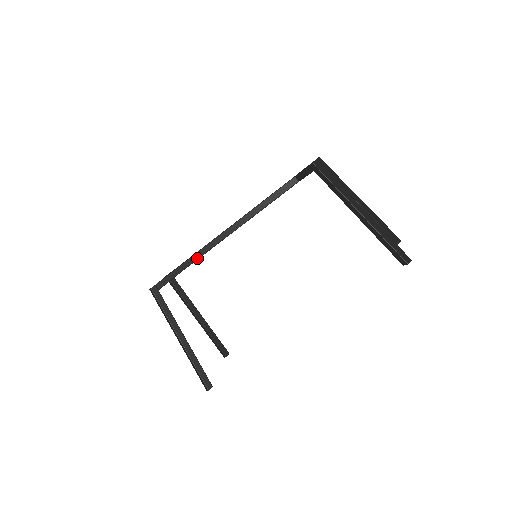
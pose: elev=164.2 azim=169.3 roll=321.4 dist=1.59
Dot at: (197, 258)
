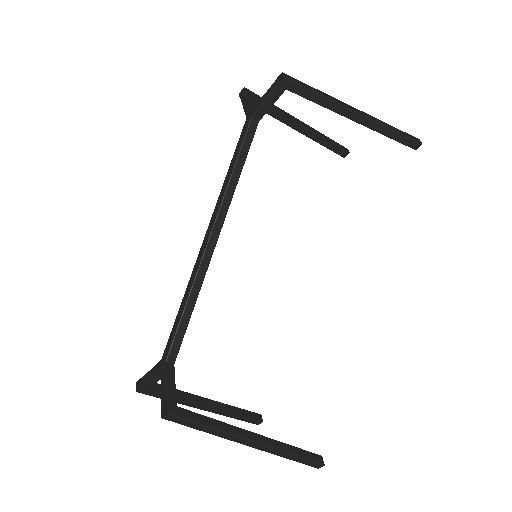
Dot at: (189, 317)
